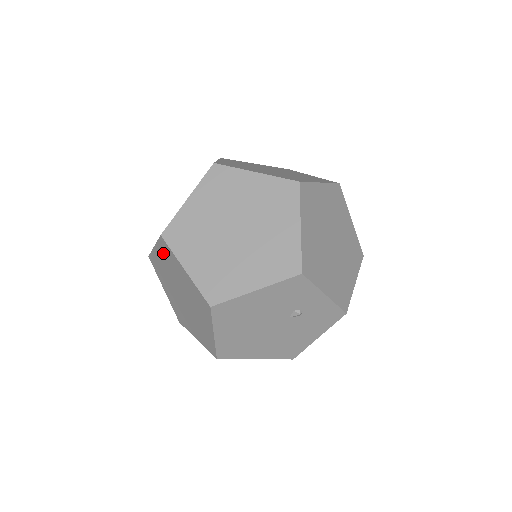
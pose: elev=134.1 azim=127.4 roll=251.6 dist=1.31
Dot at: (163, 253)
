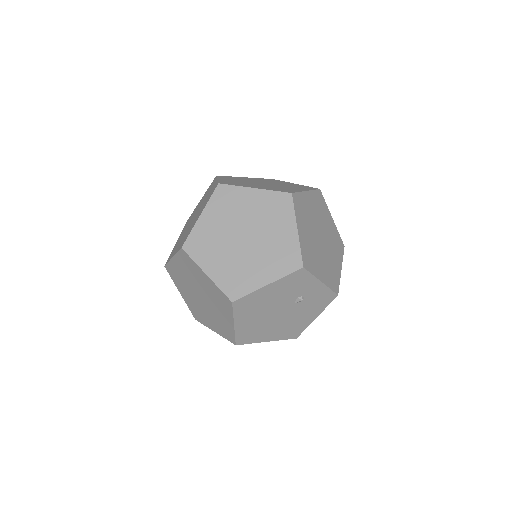
Dot at: (183, 262)
